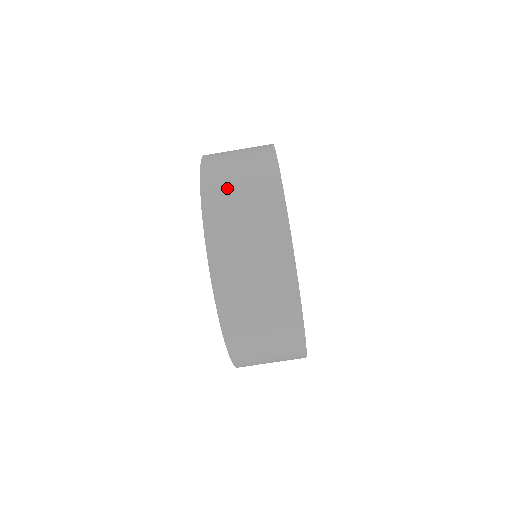
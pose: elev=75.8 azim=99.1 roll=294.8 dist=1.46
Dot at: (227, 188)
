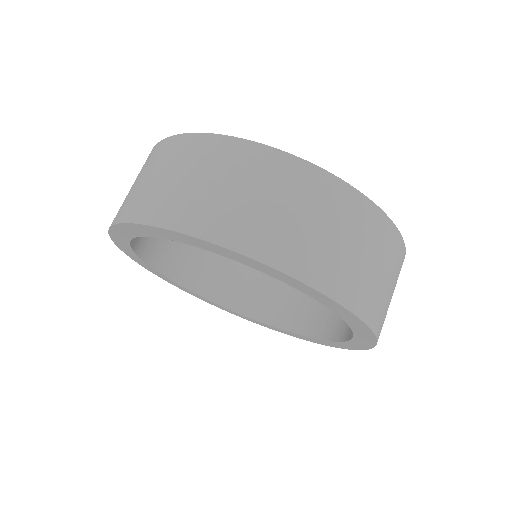
Dot at: (128, 197)
